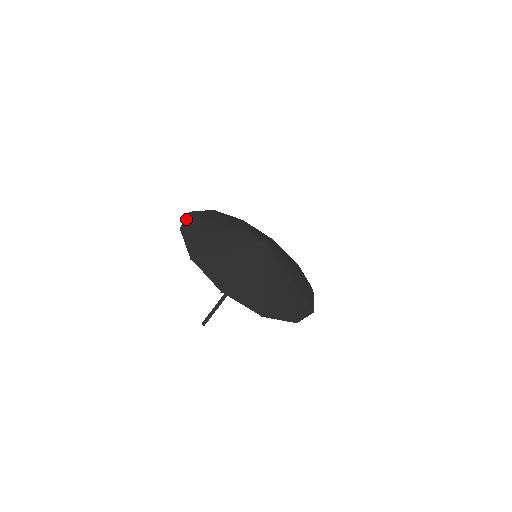
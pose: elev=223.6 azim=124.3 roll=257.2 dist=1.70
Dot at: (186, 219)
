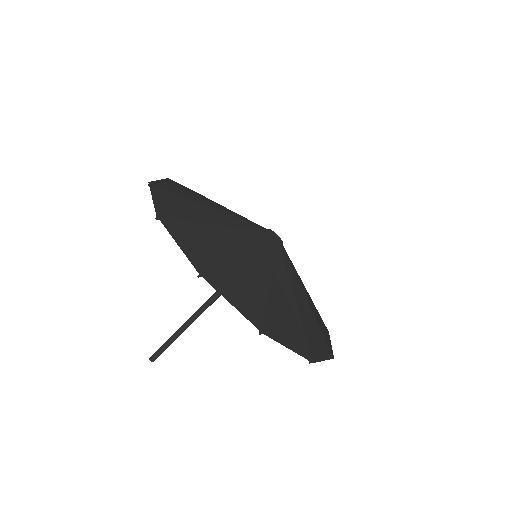
Dot at: occluded
